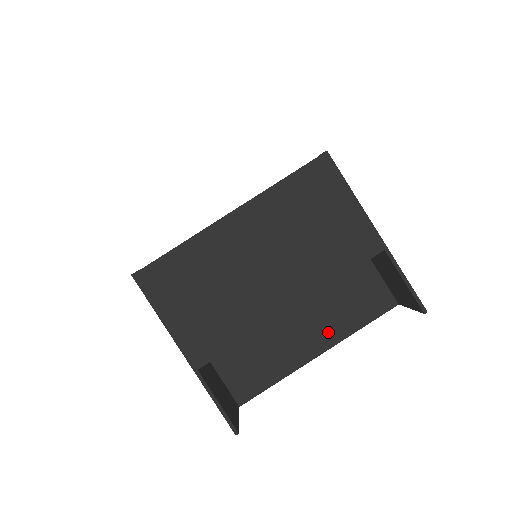
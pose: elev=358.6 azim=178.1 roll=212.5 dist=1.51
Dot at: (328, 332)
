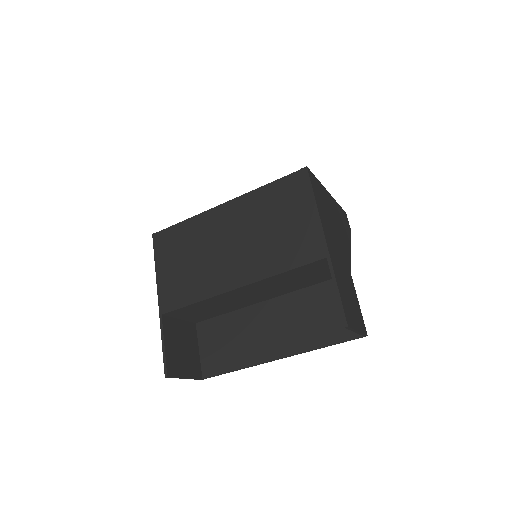
Dot at: (291, 340)
